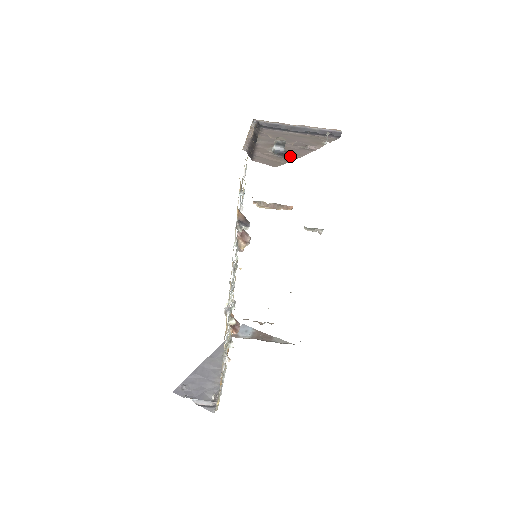
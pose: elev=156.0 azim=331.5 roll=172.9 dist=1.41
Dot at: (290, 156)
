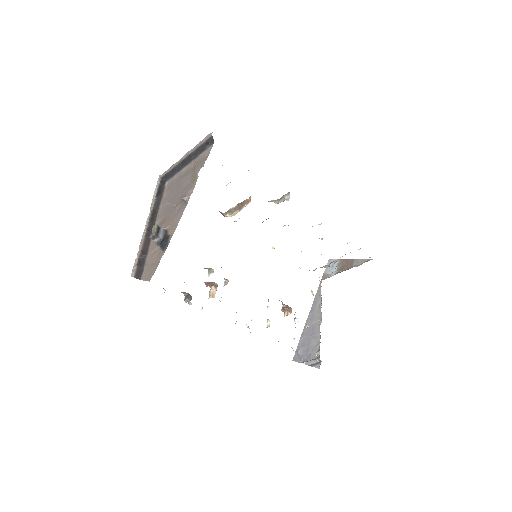
Dot at: (164, 245)
